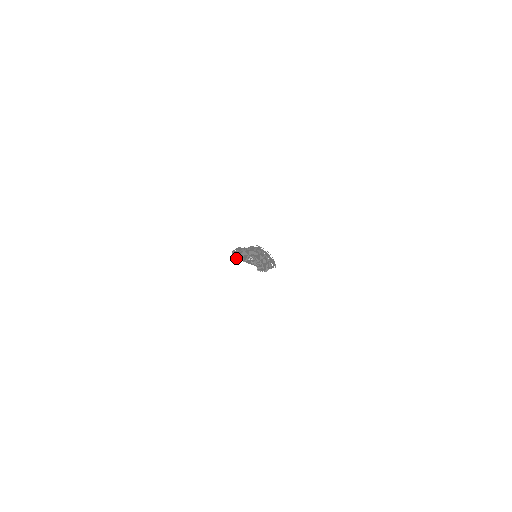
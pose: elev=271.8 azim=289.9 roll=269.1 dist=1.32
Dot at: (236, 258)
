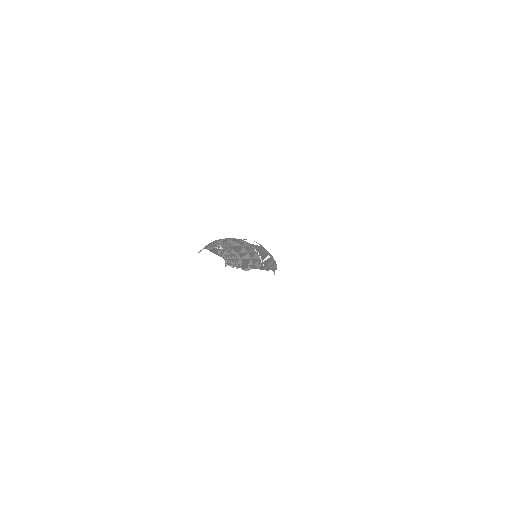
Dot at: occluded
